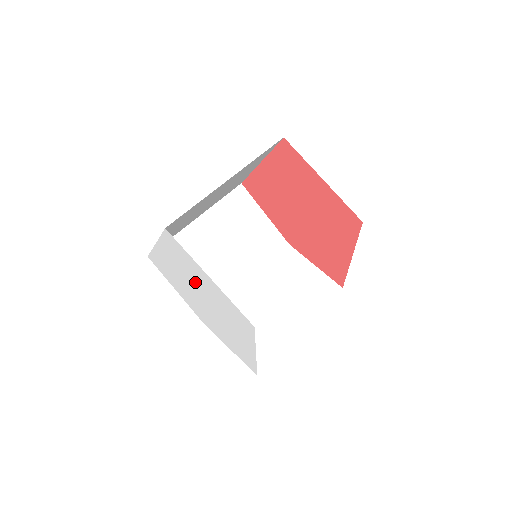
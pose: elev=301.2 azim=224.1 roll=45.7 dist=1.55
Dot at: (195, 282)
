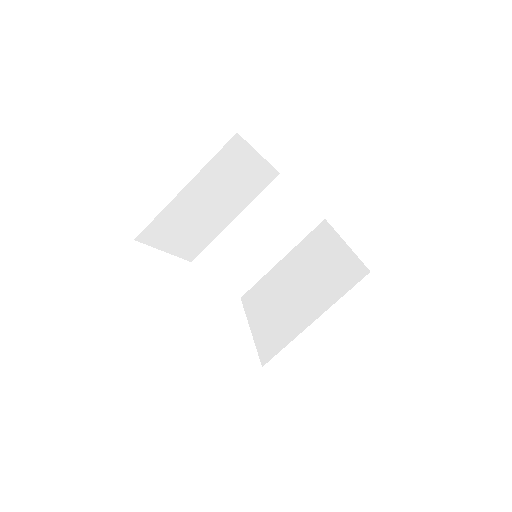
Dot at: occluded
